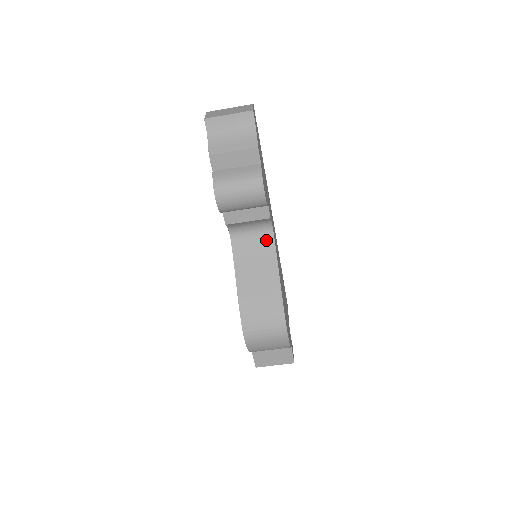
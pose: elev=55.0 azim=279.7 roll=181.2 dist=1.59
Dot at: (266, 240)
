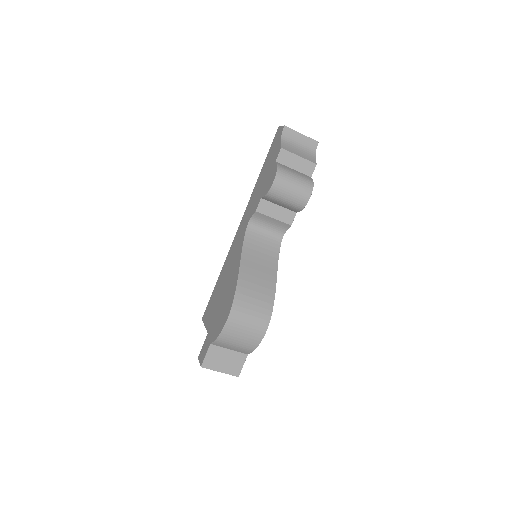
Dot at: (274, 245)
